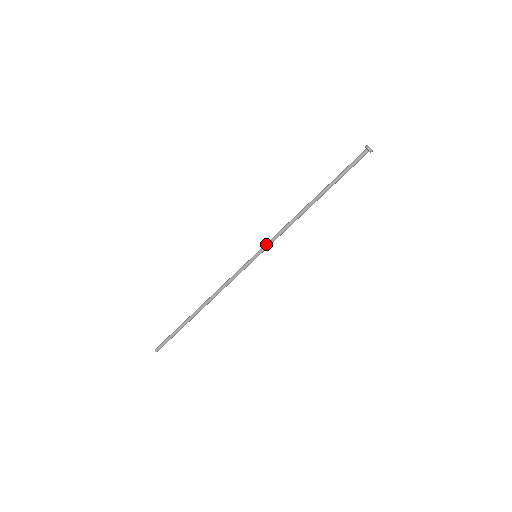
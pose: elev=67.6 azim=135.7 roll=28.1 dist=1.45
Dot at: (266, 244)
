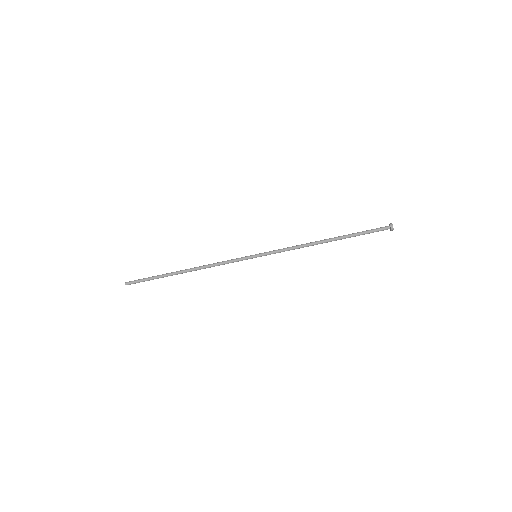
Dot at: (270, 252)
